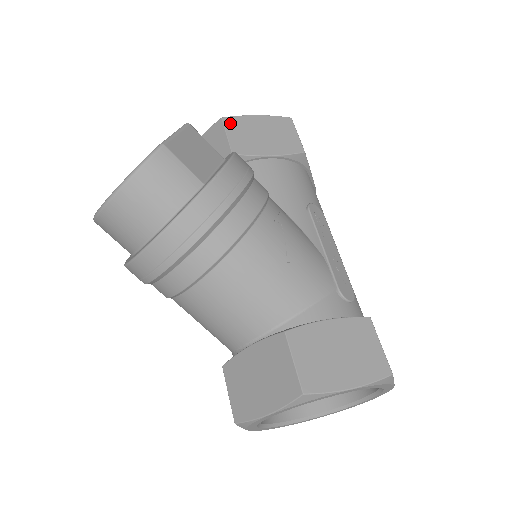
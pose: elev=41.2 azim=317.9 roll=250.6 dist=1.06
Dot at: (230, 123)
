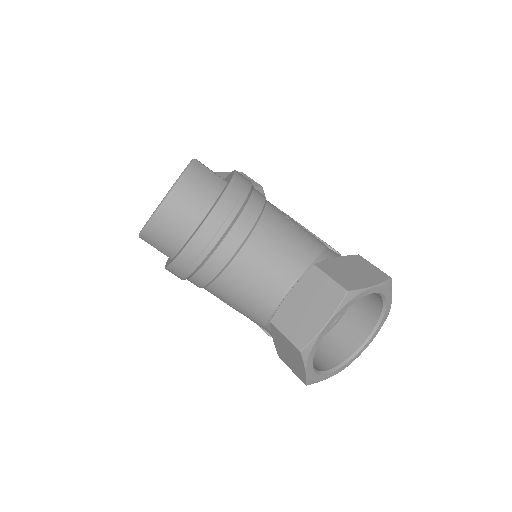
Dot at: occluded
